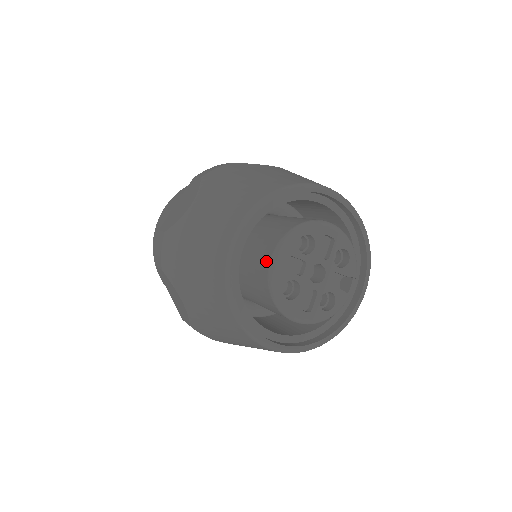
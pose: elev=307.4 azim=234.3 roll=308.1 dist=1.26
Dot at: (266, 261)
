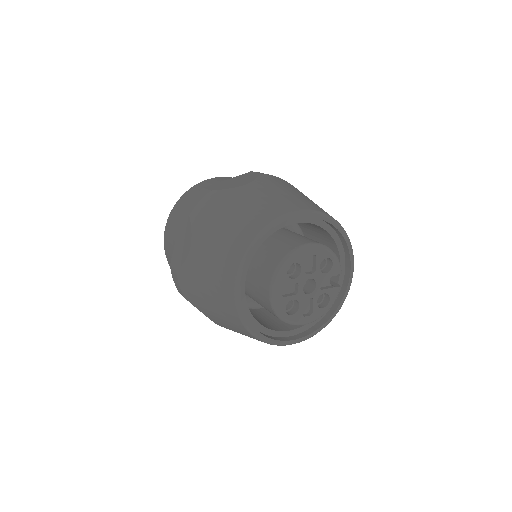
Dot at: (266, 294)
